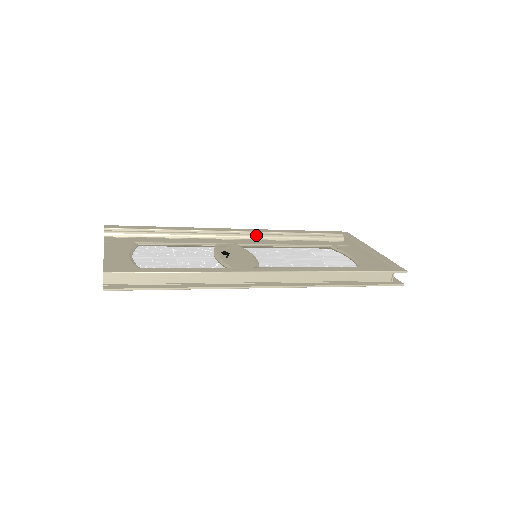
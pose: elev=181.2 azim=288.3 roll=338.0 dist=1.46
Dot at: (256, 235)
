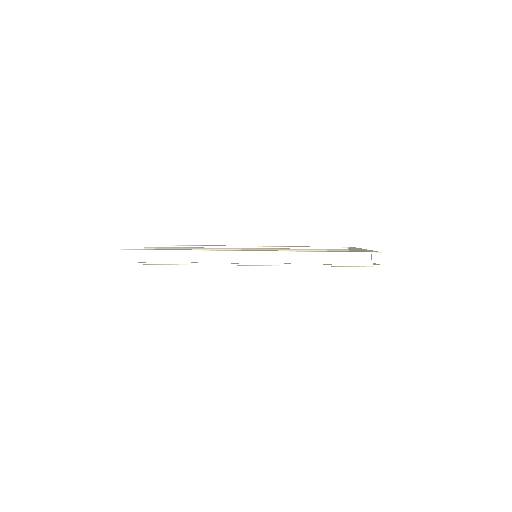
Dot at: (266, 249)
